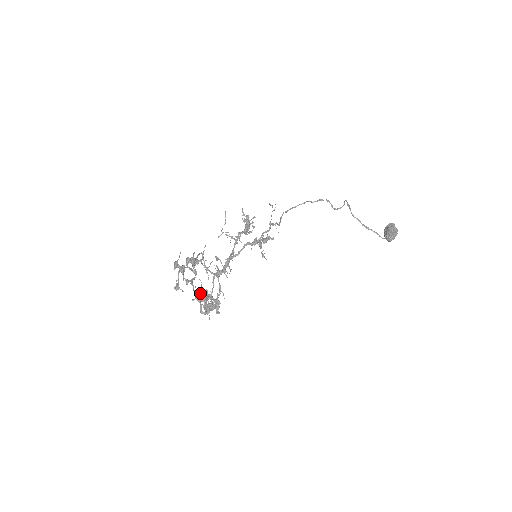
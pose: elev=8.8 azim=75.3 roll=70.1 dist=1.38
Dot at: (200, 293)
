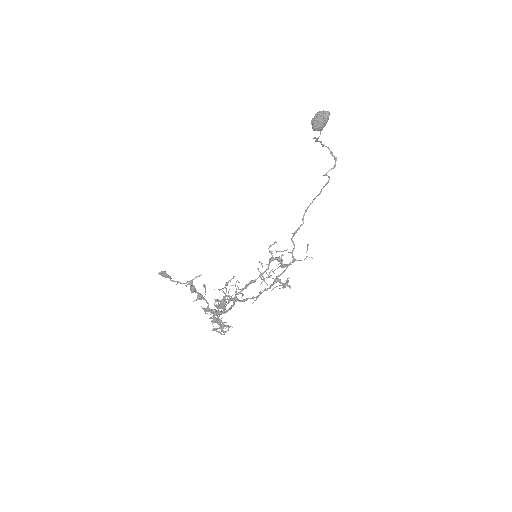
Dot at: (215, 317)
